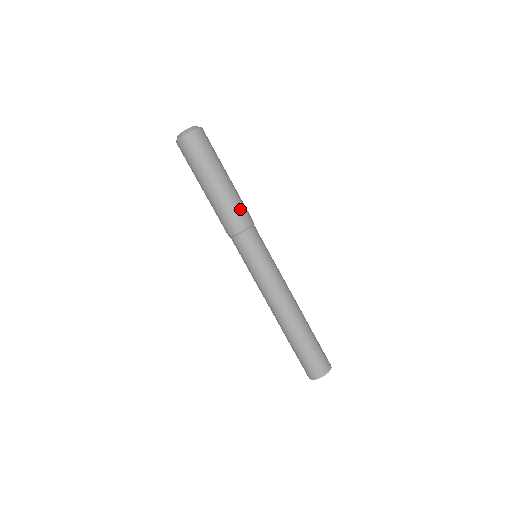
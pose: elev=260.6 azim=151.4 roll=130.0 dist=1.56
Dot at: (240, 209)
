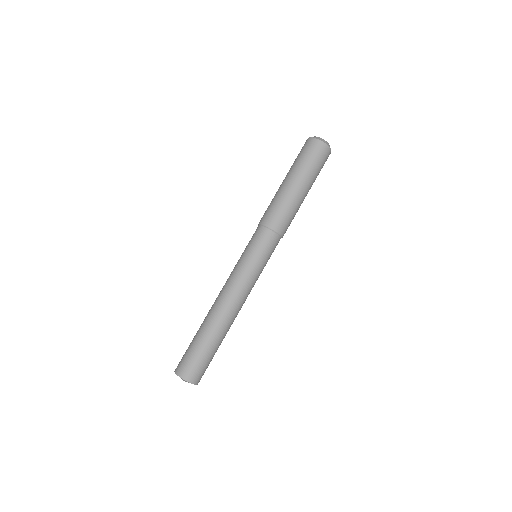
Dot at: (277, 210)
